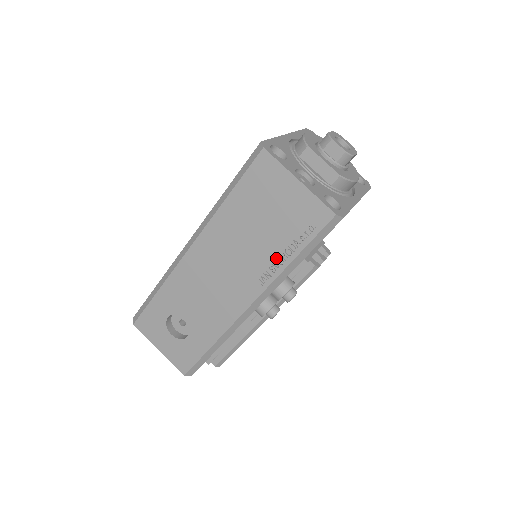
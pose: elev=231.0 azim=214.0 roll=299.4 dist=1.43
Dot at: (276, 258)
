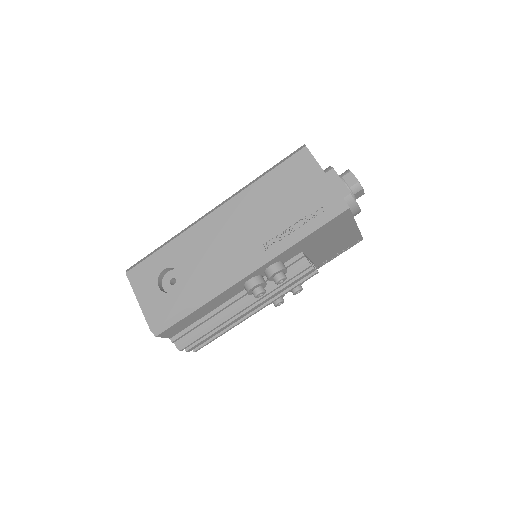
Dot at: (285, 229)
